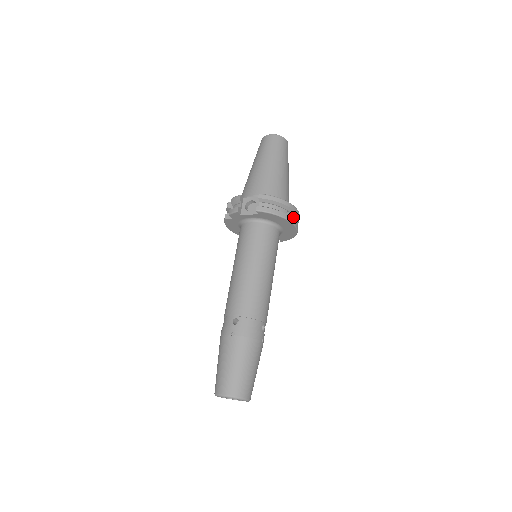
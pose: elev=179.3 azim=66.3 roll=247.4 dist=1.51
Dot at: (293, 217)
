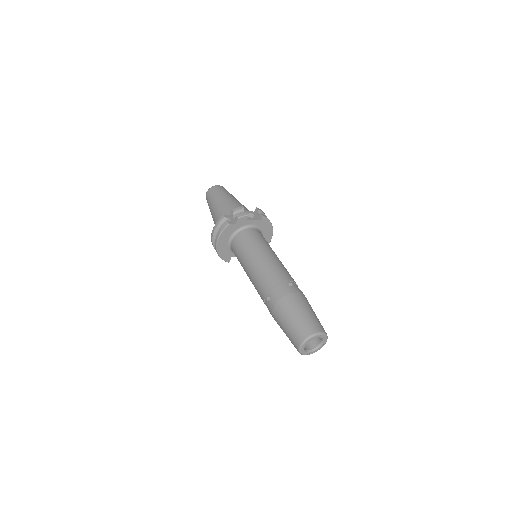
Dot at: occluded
